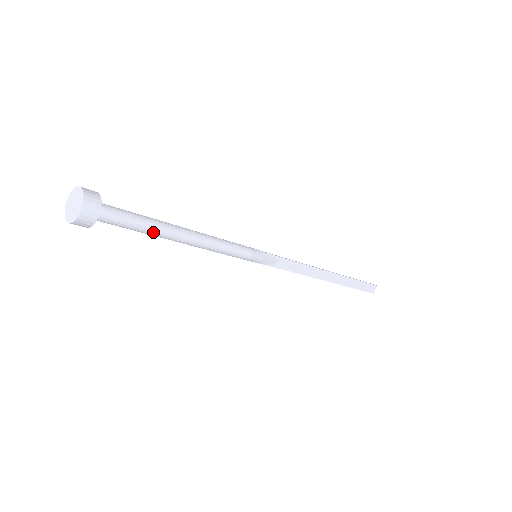
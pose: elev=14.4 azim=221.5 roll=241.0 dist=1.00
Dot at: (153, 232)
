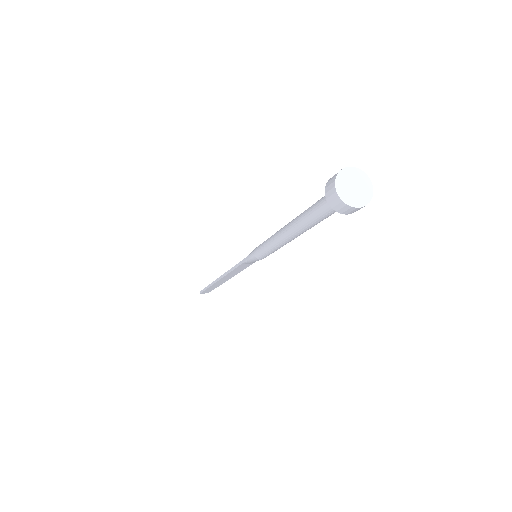
Dot at: (307, 225)
